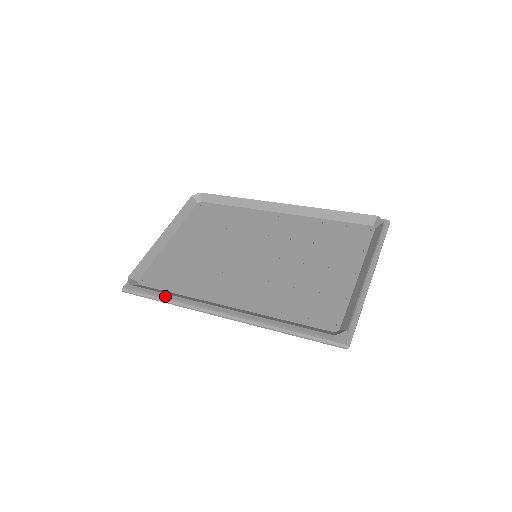
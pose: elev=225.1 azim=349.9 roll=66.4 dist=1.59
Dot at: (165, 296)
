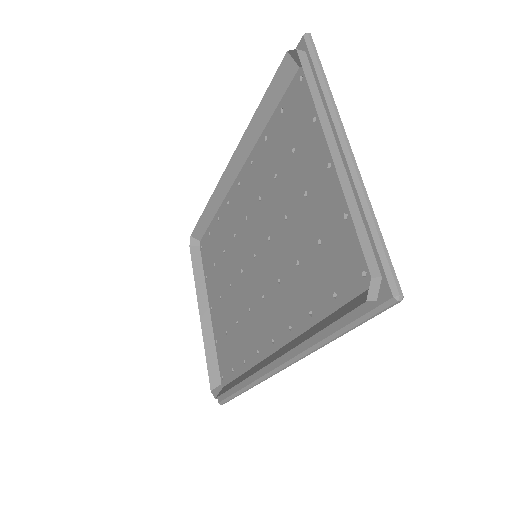
Dot at: (238, 387)
